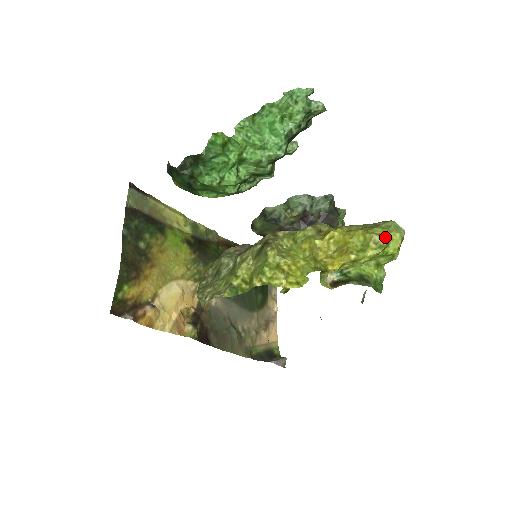
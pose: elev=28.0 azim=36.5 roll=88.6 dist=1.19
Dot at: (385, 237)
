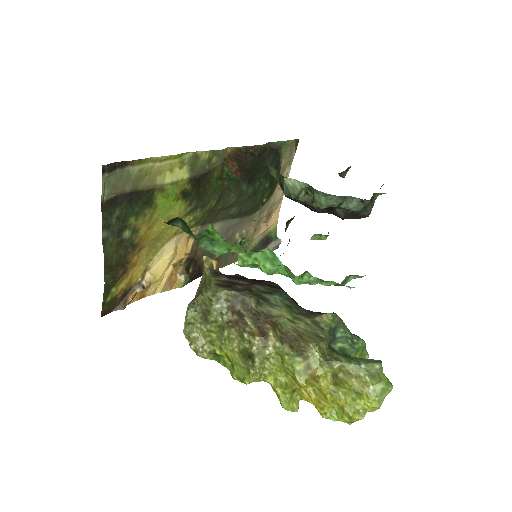
Dot at: (361, 418)
